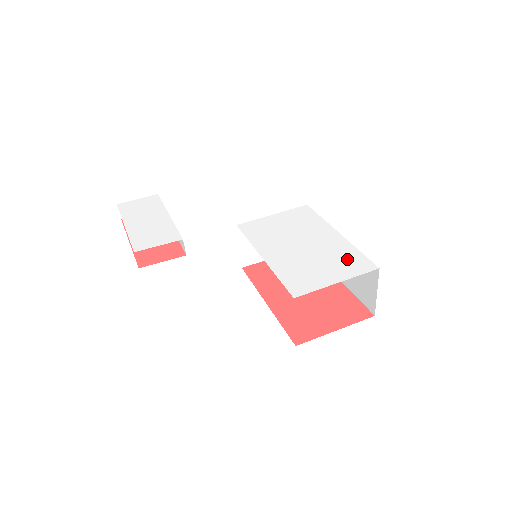
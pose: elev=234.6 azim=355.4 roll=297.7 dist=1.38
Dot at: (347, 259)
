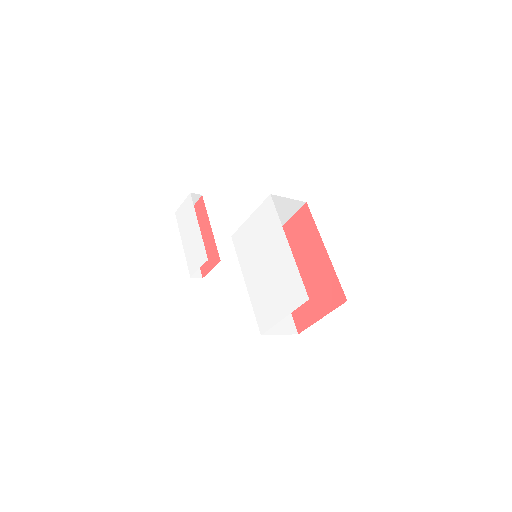
Dot at: (290, 286)
